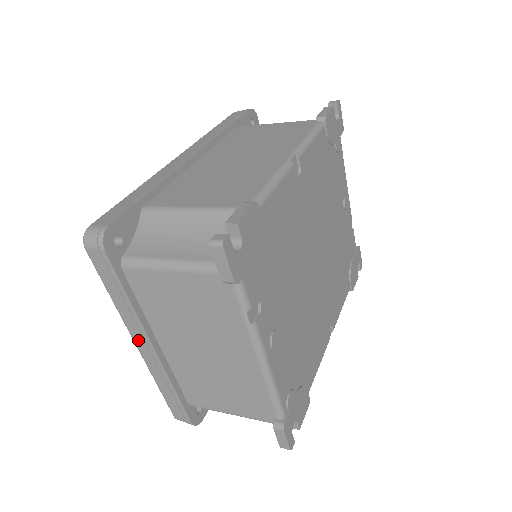
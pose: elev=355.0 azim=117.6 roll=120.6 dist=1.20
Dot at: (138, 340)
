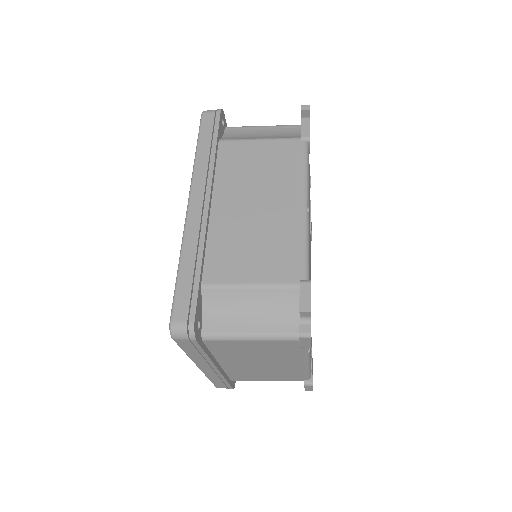
Dot at: (203, 367)
